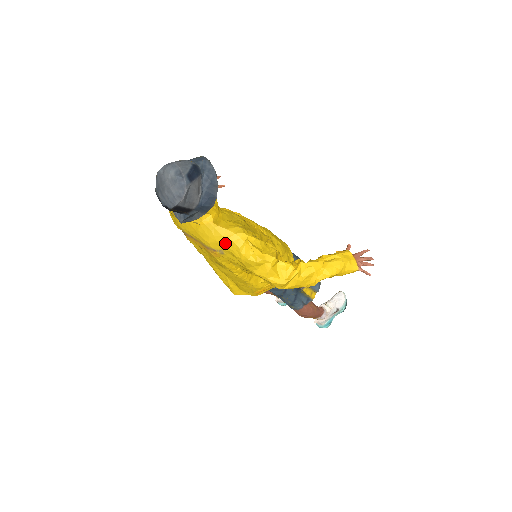
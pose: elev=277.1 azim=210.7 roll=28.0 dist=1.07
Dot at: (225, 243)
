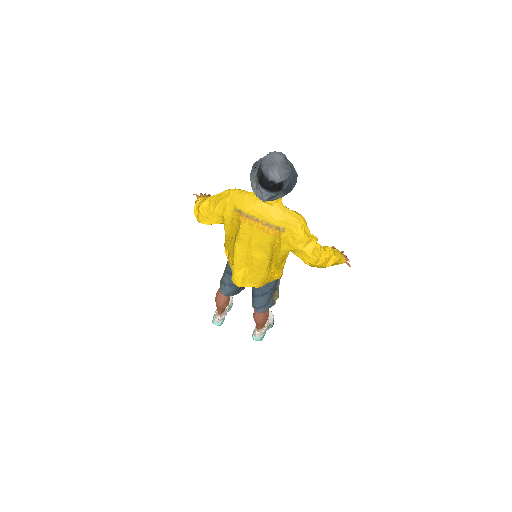
Dot at: (291, 221)
